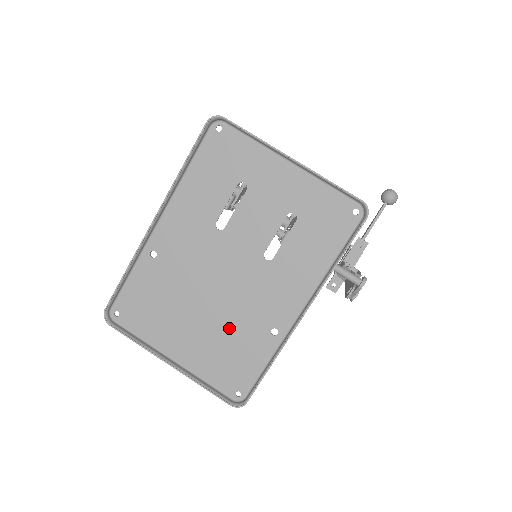
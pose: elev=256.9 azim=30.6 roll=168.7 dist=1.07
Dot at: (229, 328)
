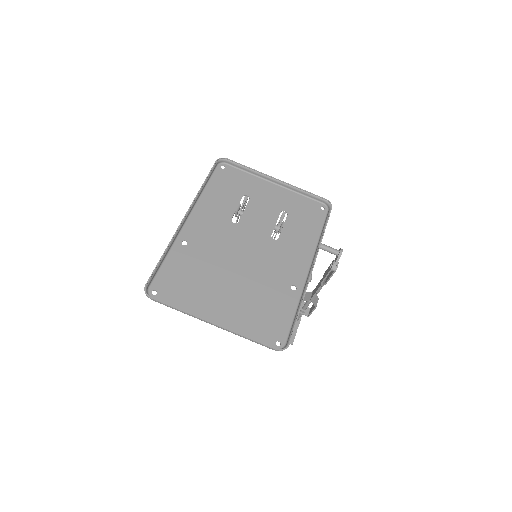
Dot at: (258, 290)
